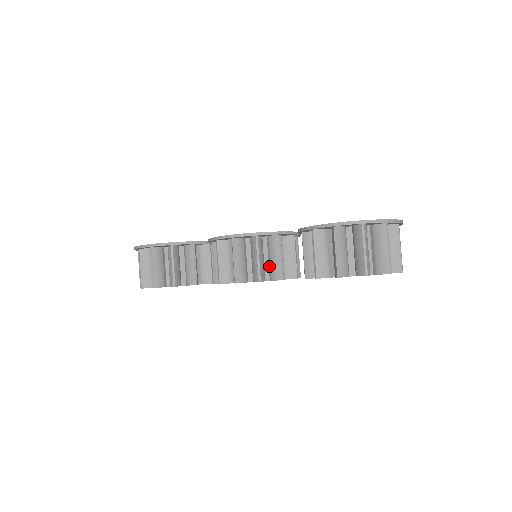
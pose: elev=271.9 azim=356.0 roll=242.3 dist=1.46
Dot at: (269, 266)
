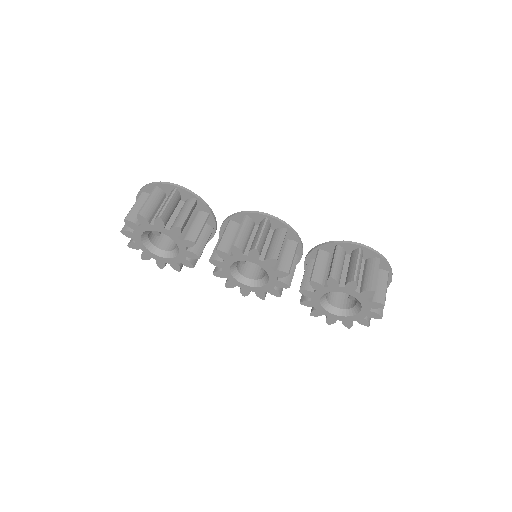
Dot at: (278, 260)
